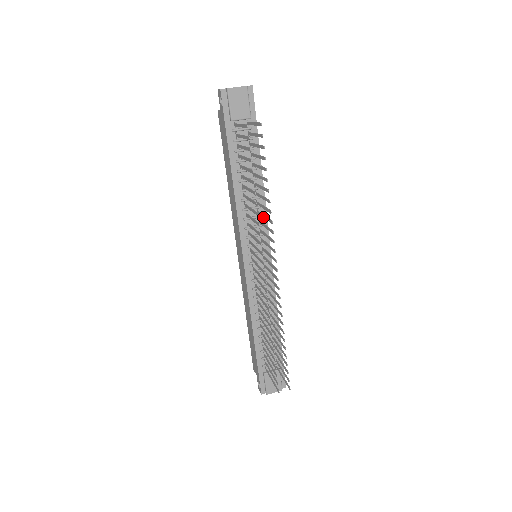
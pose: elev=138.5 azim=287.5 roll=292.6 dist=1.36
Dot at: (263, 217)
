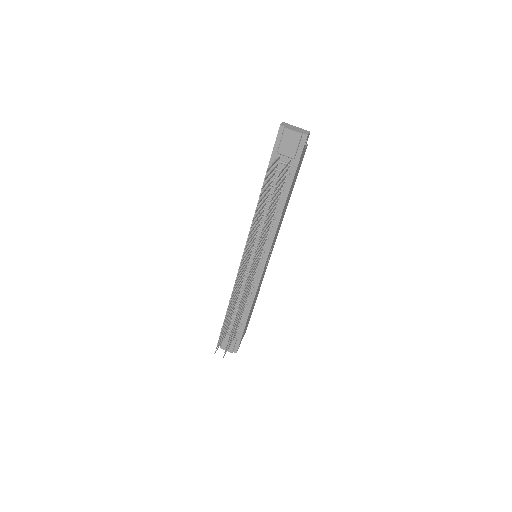
Dot at: (263, 236)
